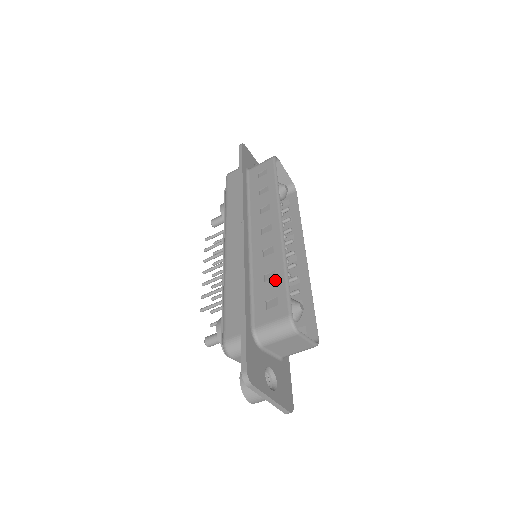
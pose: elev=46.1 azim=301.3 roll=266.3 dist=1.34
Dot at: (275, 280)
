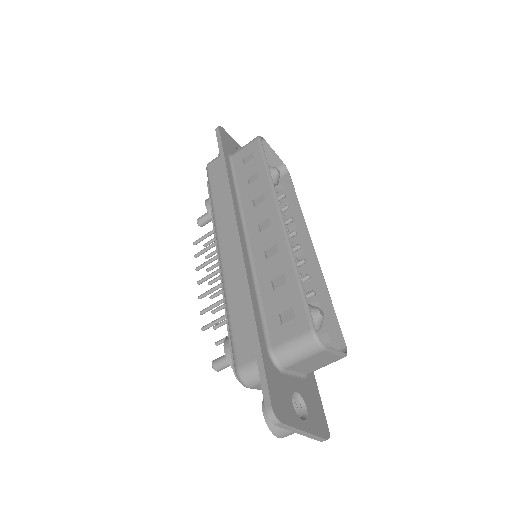
Dot at: (286, 286)
